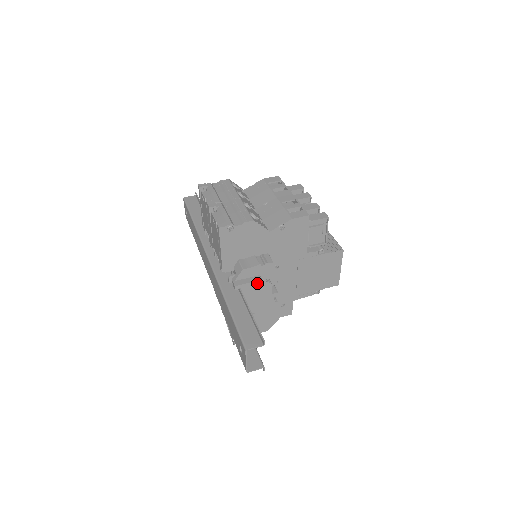
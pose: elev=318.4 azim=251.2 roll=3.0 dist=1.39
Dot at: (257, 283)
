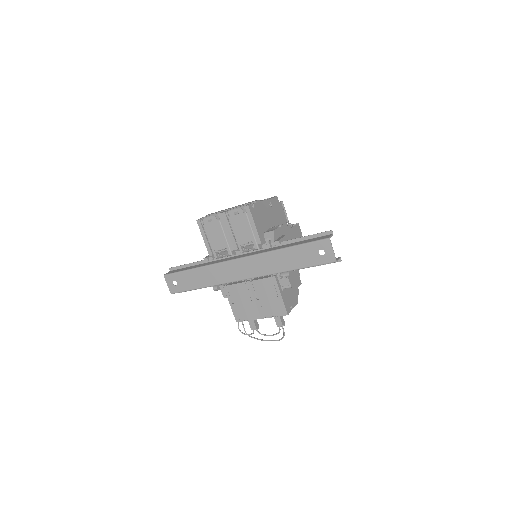
Dot at: (286, 238)
